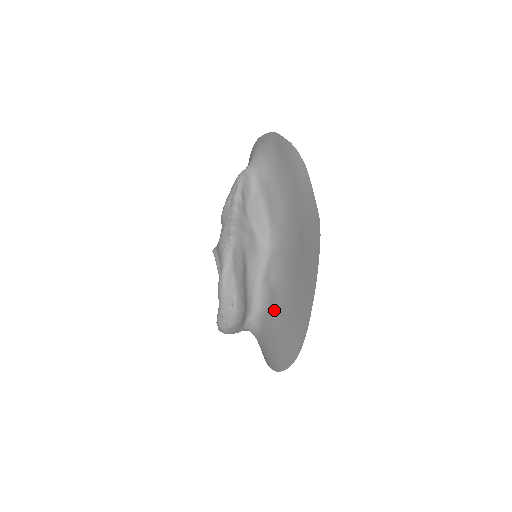
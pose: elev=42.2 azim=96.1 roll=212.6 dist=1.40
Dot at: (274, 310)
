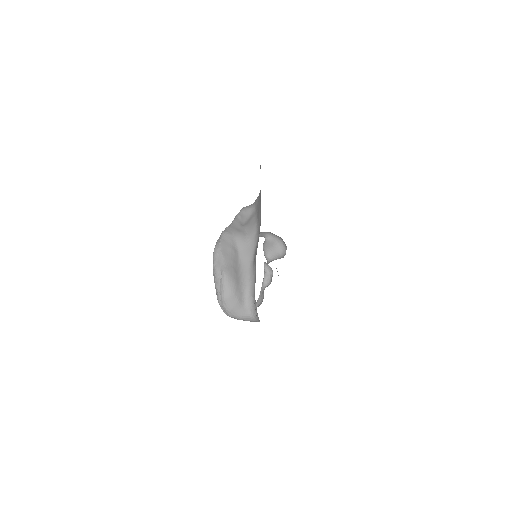
Dot at: occluded
